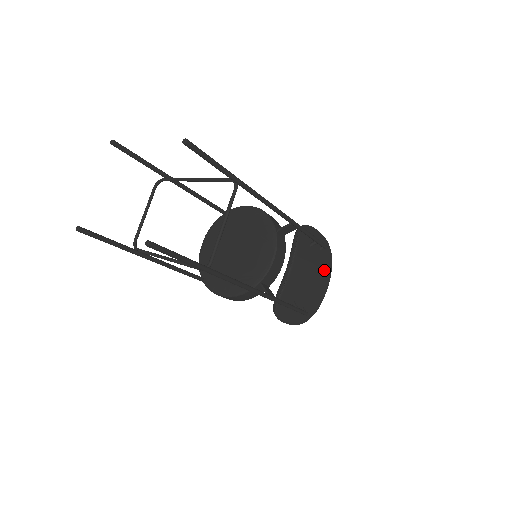
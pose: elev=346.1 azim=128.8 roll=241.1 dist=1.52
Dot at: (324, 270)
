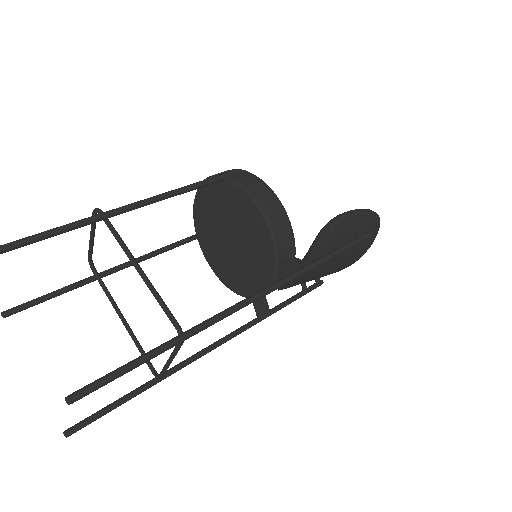
Dot at: (358, 251)
